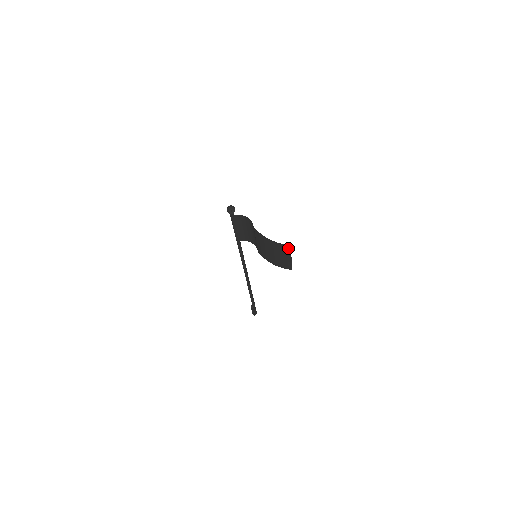
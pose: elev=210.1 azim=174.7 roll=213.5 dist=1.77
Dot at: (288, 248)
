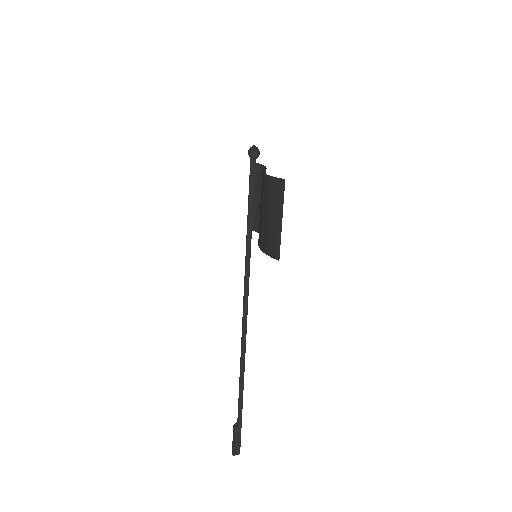
Dot at: (281, 189)
